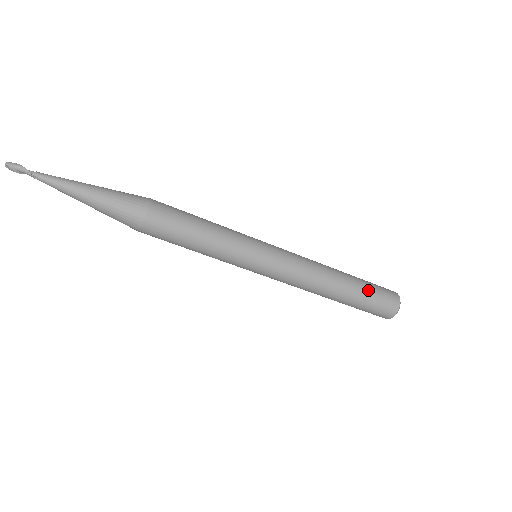
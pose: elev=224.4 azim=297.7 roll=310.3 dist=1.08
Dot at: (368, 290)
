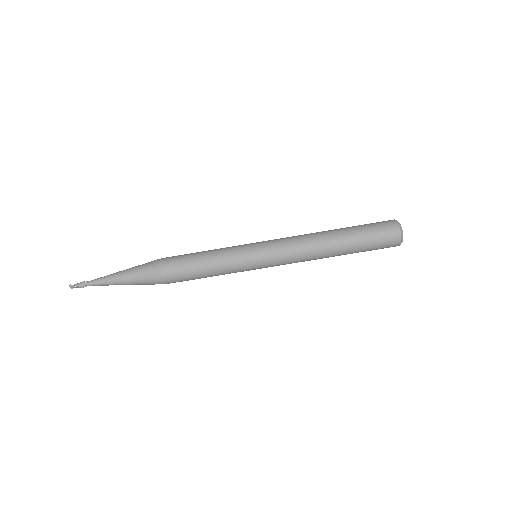
Dot at: occluded
